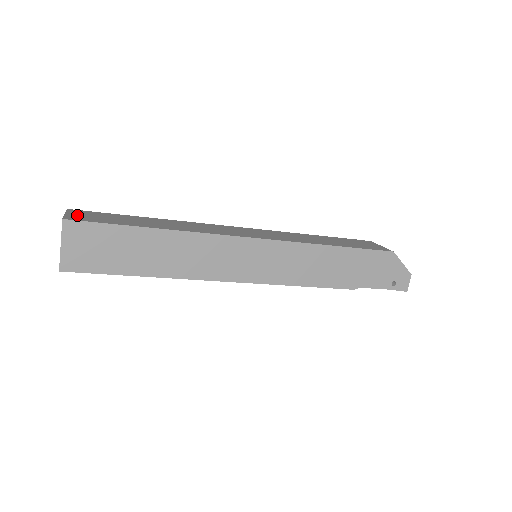
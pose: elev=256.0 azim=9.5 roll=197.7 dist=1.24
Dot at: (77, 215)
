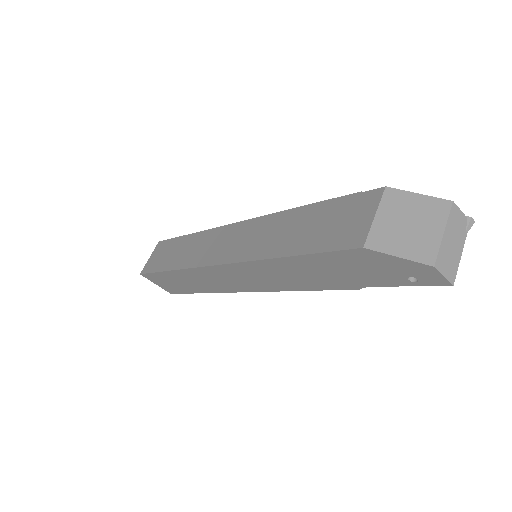
Dot at: (152, 258)
